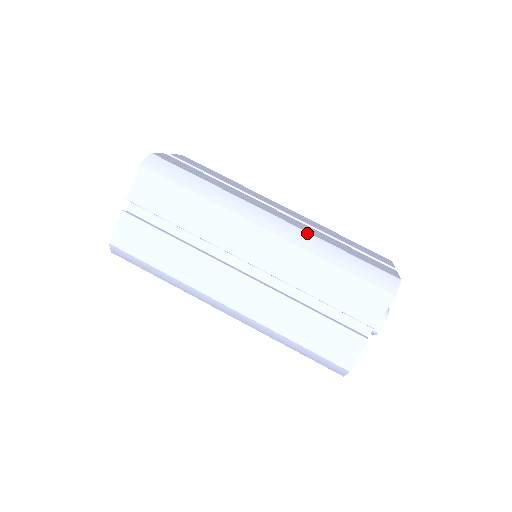
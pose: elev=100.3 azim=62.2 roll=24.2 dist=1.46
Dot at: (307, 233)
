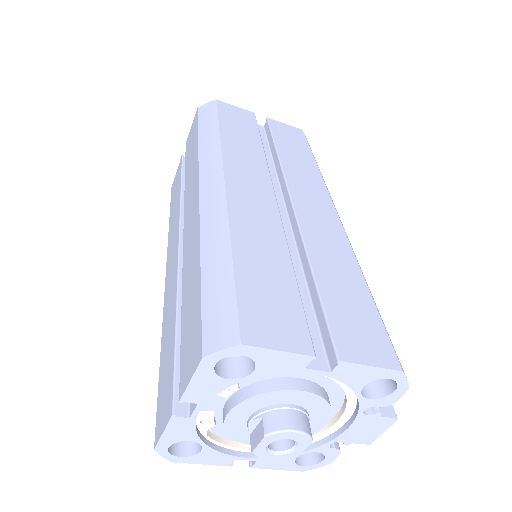
Dot at: (226, 213)
